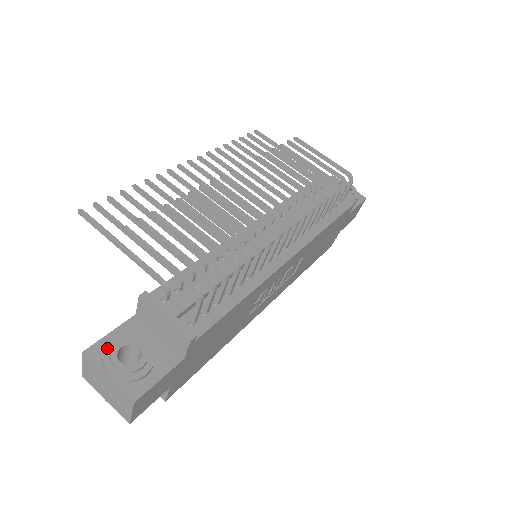
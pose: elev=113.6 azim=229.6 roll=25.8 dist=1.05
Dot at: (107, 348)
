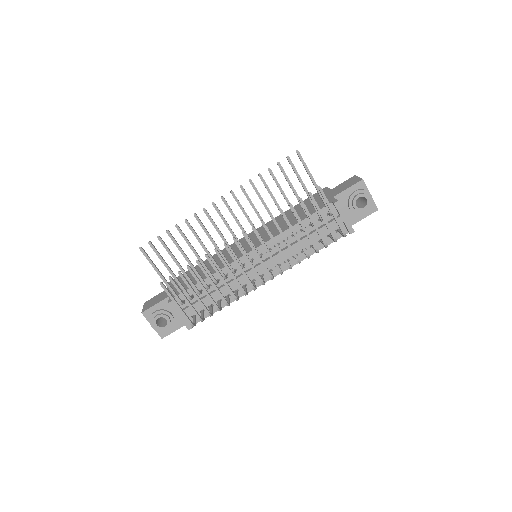
Dot at: (152, 315)
